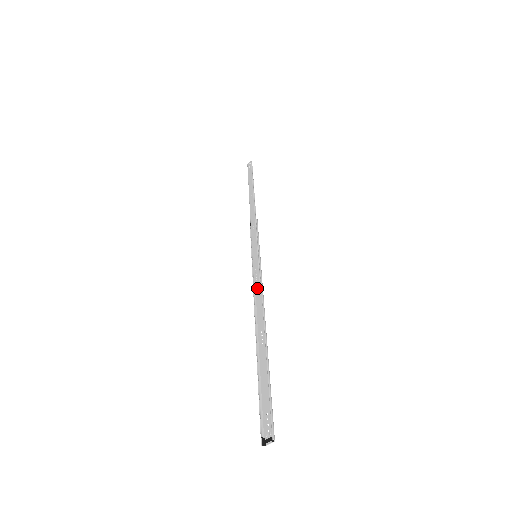
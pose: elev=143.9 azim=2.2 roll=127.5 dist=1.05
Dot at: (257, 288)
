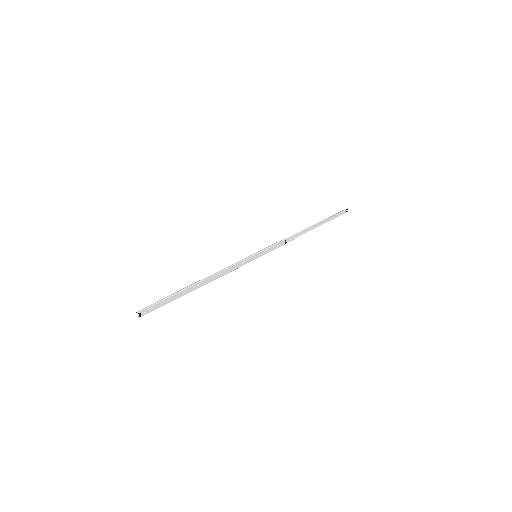
Dot at: (232, 269)
